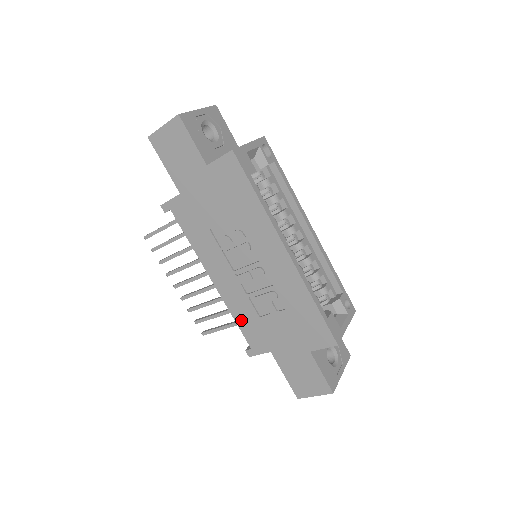
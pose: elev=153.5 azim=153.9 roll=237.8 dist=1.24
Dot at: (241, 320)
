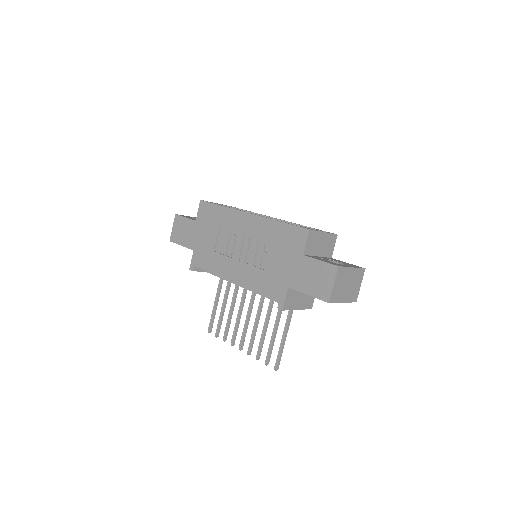
Dot at: (260, 287)
